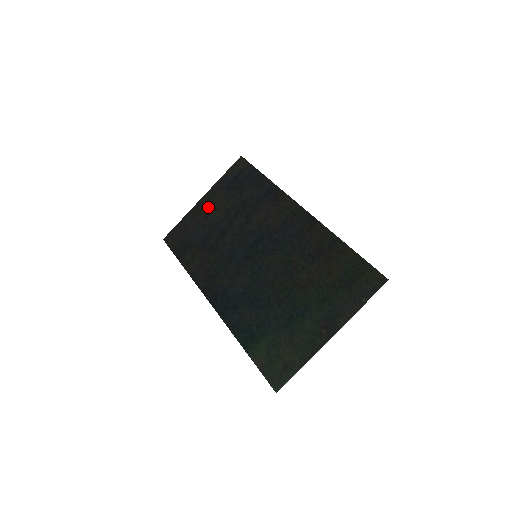
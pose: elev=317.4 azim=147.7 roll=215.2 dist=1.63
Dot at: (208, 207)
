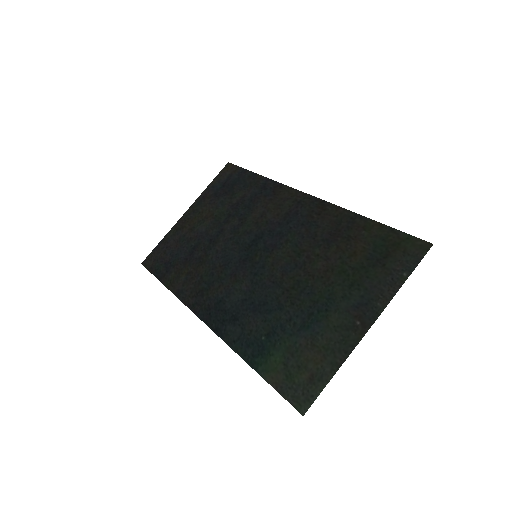
Dot at: (193, 219)
